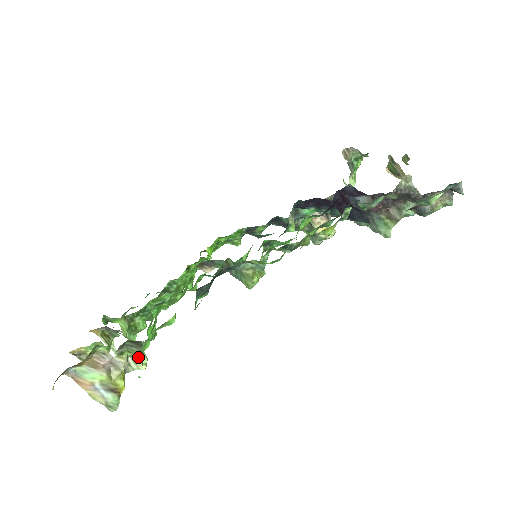
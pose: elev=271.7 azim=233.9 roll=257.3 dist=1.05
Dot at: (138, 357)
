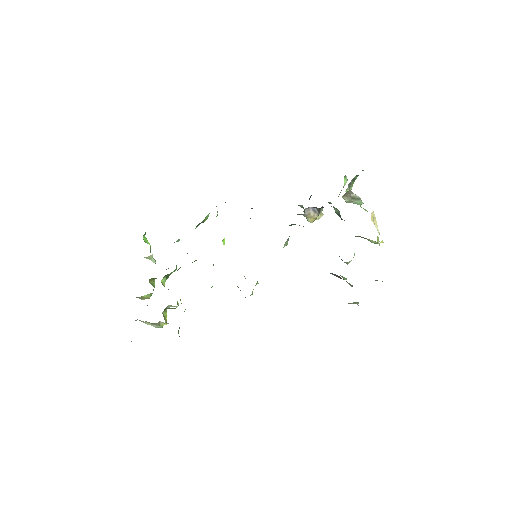
Dot at: (174, 306)
